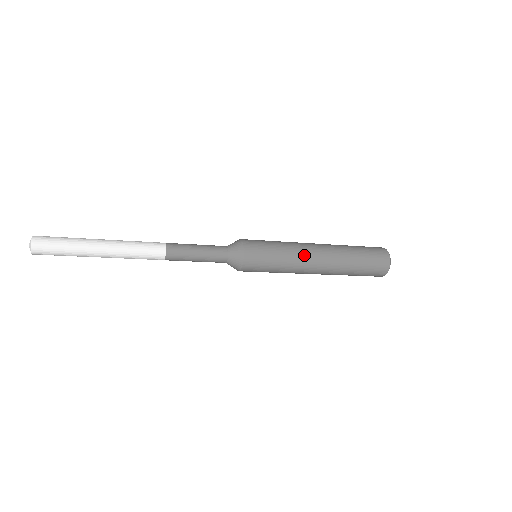
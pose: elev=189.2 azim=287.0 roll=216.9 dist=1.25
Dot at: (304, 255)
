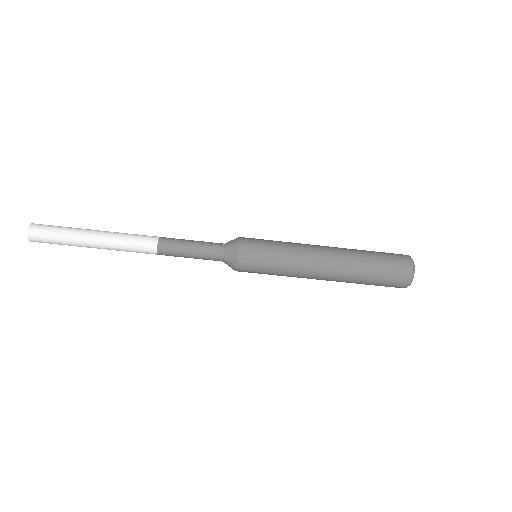
Dot at: (307, 255)
